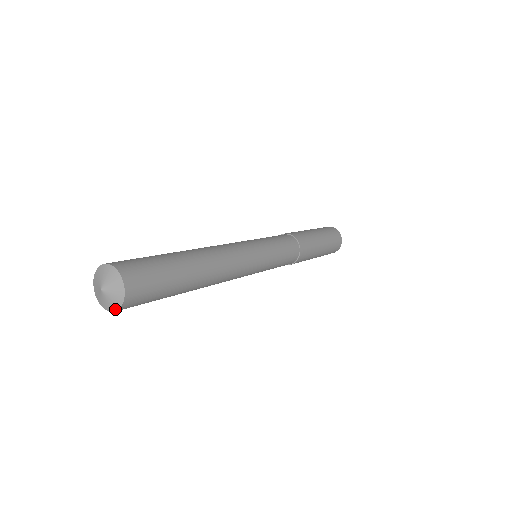
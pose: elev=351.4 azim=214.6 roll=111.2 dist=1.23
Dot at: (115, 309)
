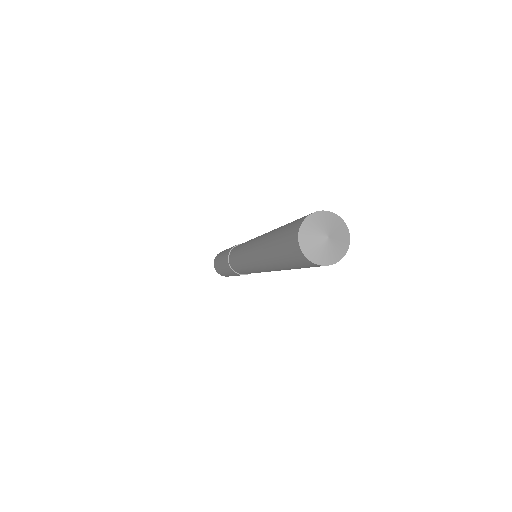
Dot at: (322, 263)
